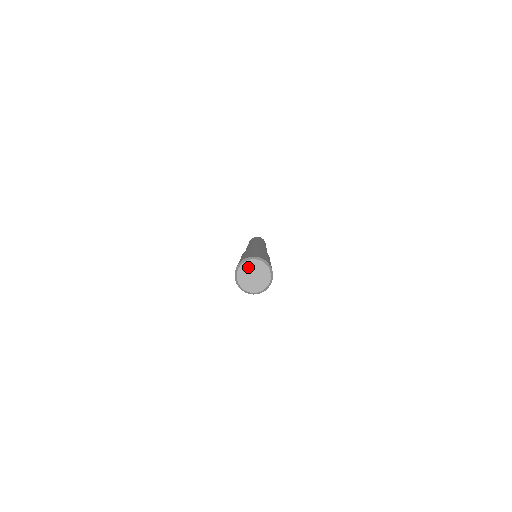
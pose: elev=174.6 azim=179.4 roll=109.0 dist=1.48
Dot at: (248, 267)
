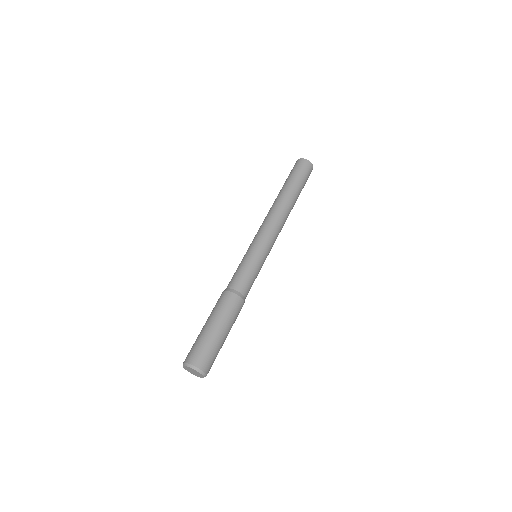
Dot at: (187, 369)
